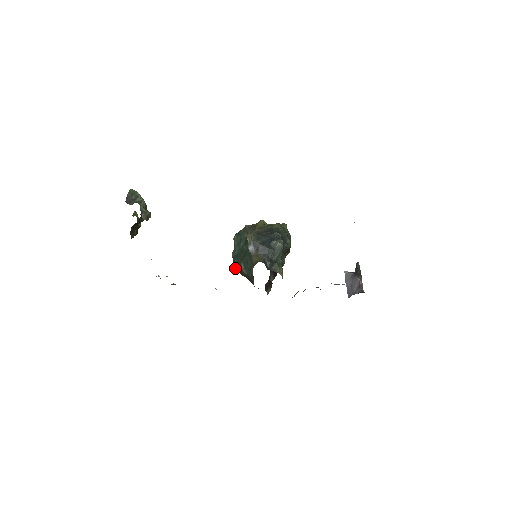
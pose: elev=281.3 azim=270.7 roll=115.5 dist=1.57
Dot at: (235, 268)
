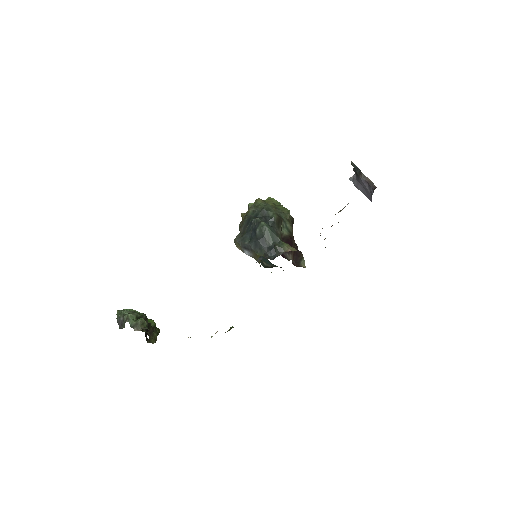
Dot at: occluded
